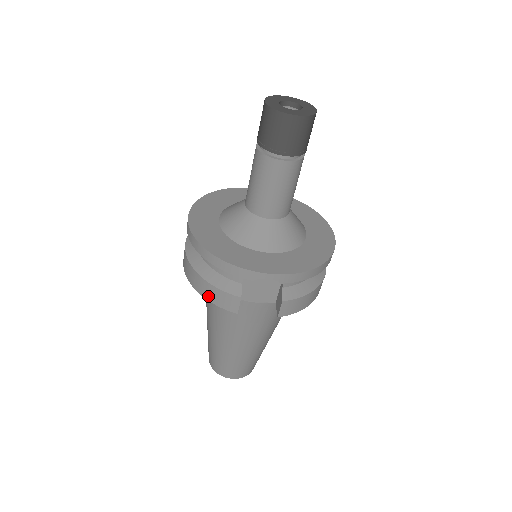
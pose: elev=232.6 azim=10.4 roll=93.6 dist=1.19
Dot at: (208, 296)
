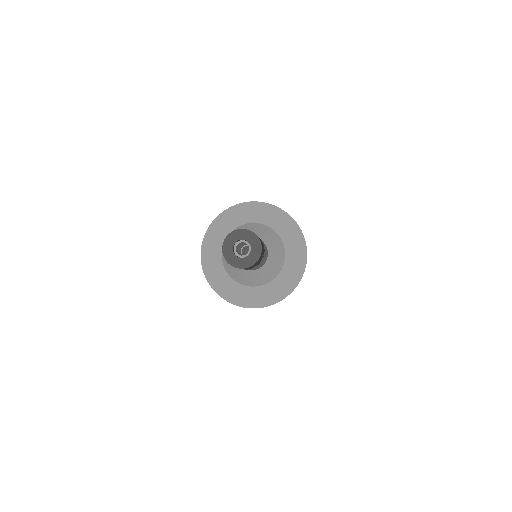
Dot at: occluded
